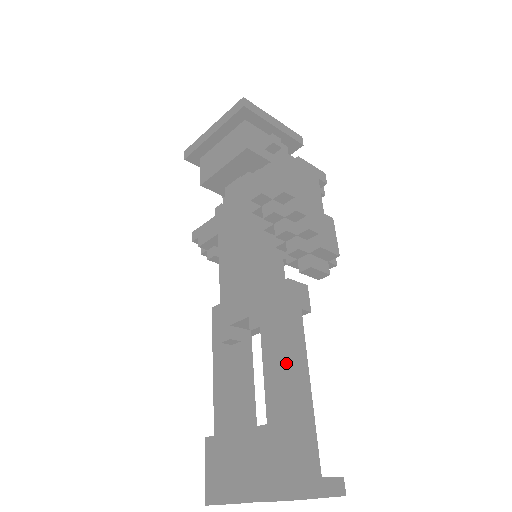
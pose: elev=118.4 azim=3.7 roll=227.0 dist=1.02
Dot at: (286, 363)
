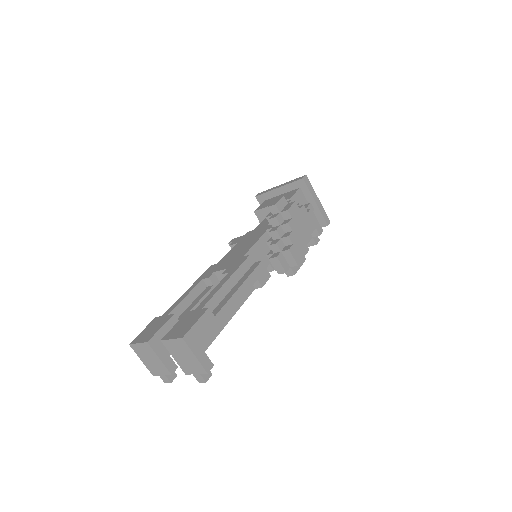
Dot at: (228, 294)
